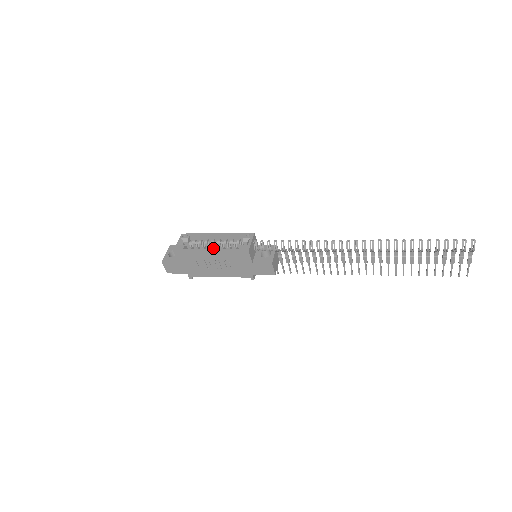
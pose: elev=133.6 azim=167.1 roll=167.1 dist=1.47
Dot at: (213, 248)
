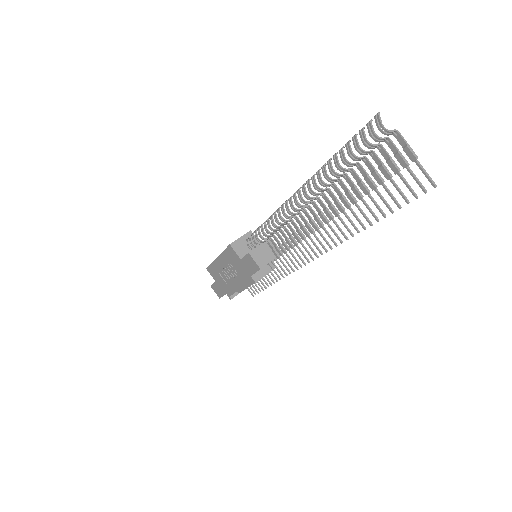
Dot at: occluded
